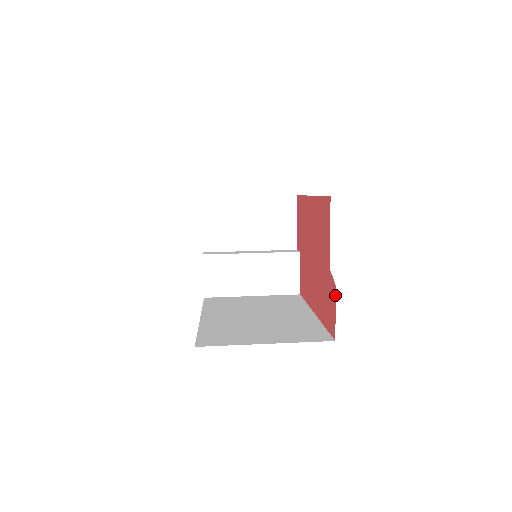
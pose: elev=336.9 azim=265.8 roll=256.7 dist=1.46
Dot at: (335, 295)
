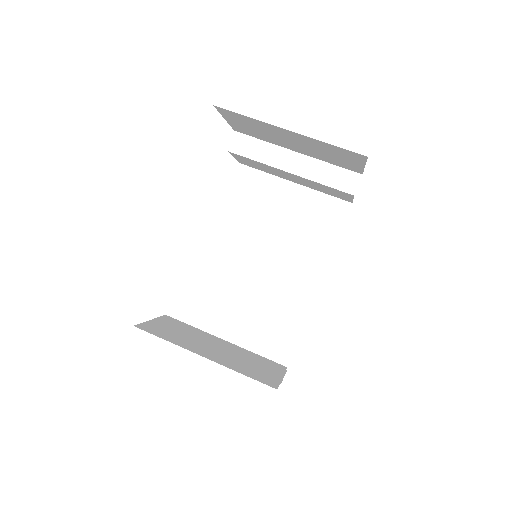
Dot at: occluded
